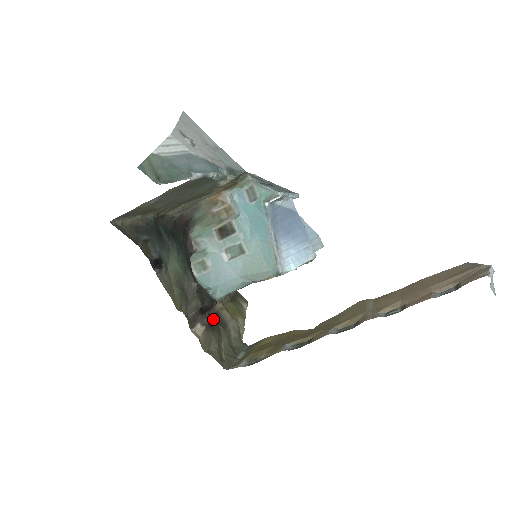
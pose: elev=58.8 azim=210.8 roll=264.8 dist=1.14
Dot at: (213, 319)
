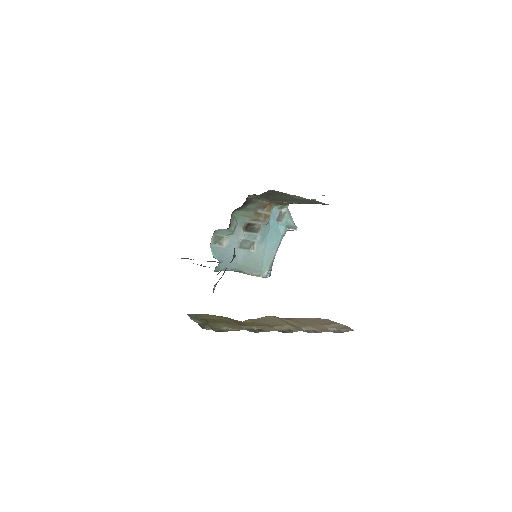
Dot at: occluded
